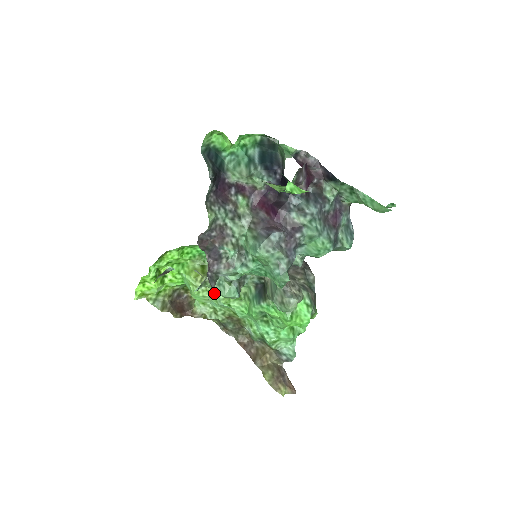
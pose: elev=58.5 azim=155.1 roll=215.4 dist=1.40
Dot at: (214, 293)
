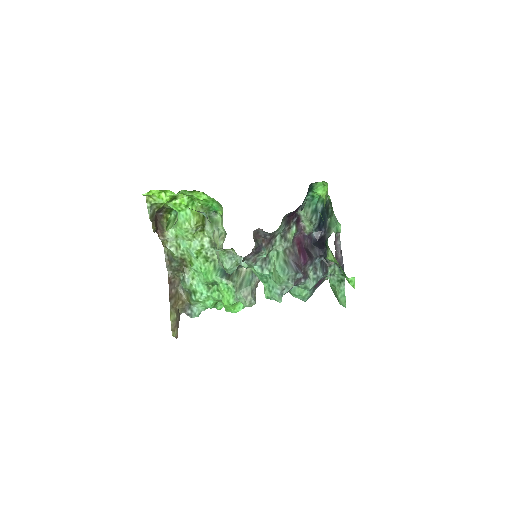
Dot at: (195, 240)
